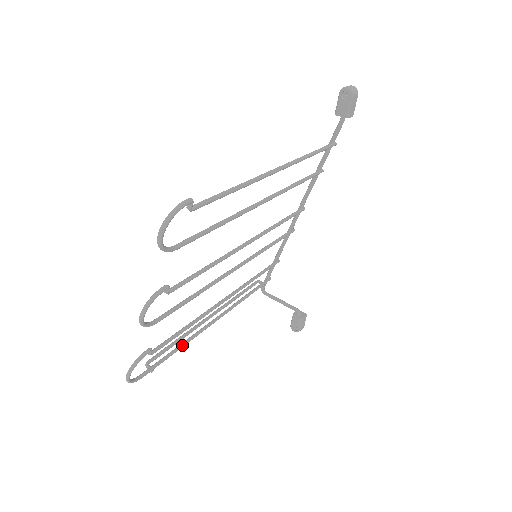
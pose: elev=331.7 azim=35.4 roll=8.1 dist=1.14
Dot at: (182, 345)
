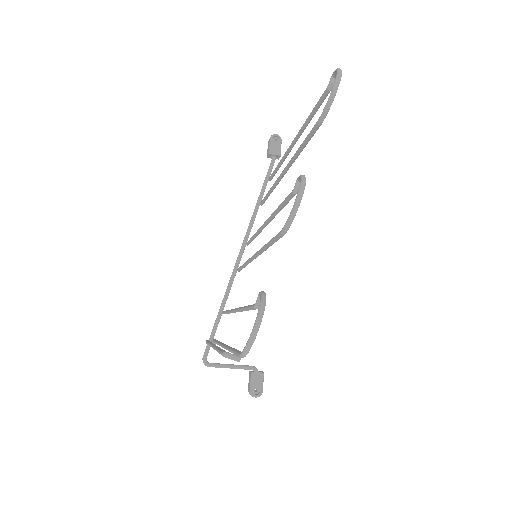
Dot at: occluded
